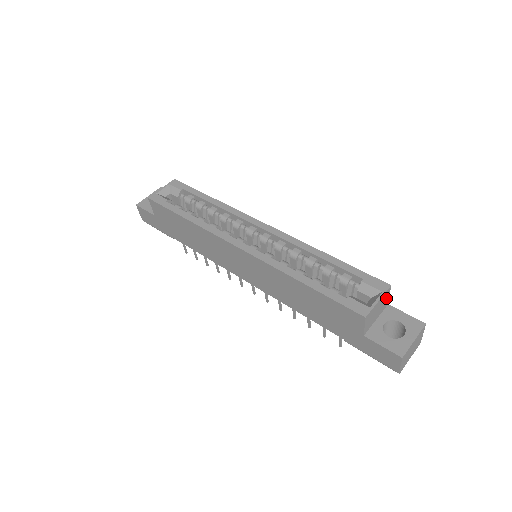
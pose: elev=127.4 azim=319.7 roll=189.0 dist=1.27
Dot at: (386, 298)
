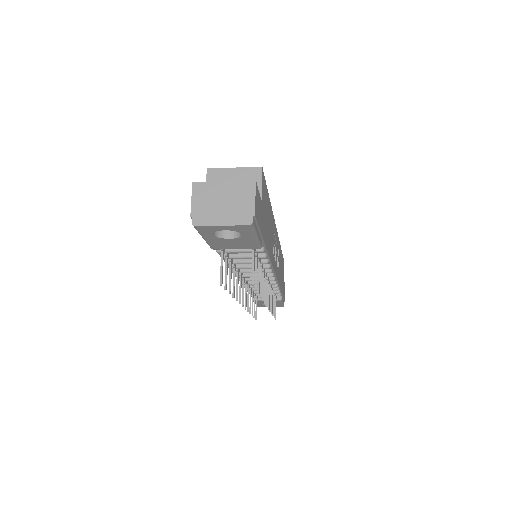
Dot at: occluded
